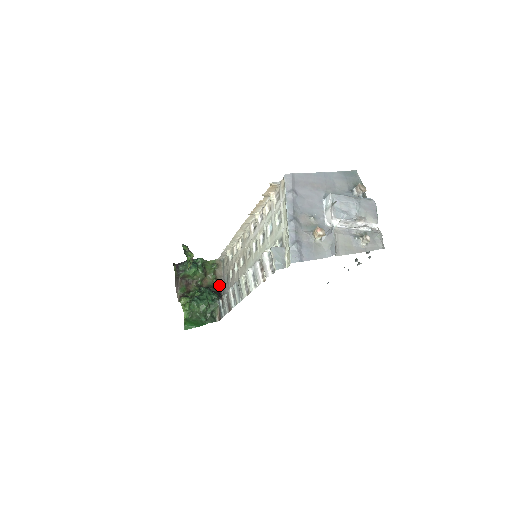
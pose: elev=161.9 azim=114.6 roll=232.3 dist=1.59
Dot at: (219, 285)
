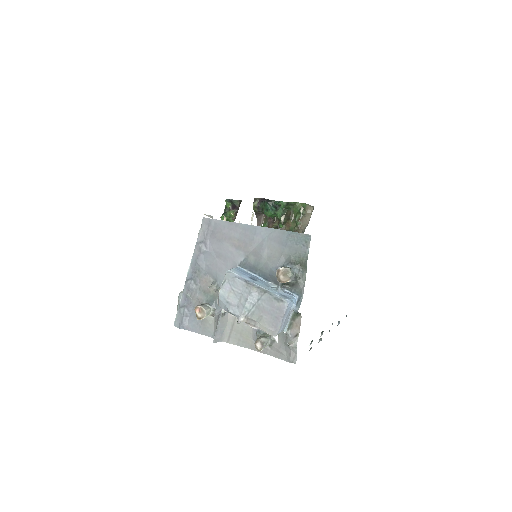
Dot at: occluded
